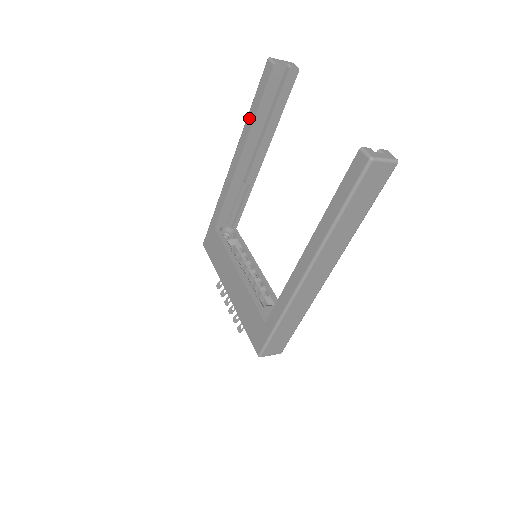
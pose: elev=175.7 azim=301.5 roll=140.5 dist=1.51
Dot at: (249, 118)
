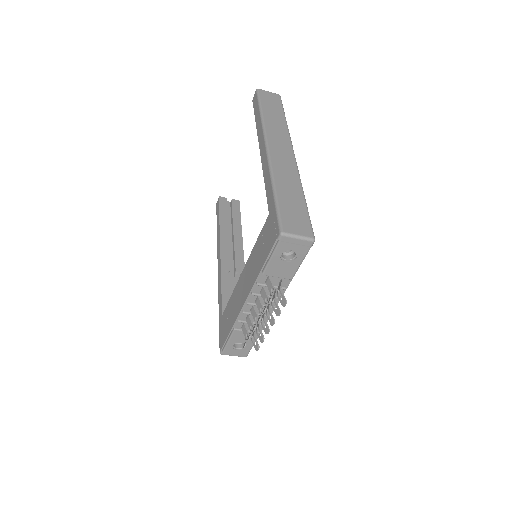
Dot at: (217, 231)
